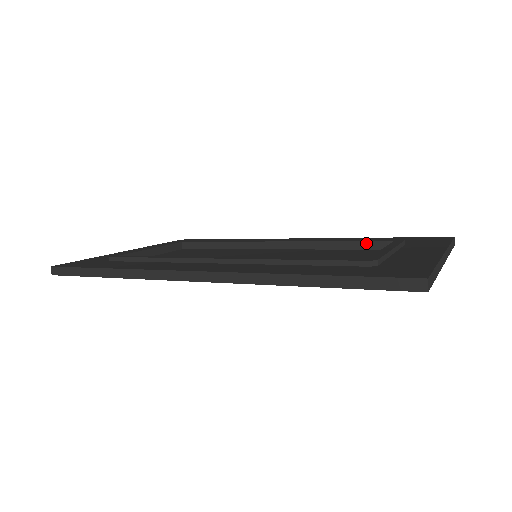
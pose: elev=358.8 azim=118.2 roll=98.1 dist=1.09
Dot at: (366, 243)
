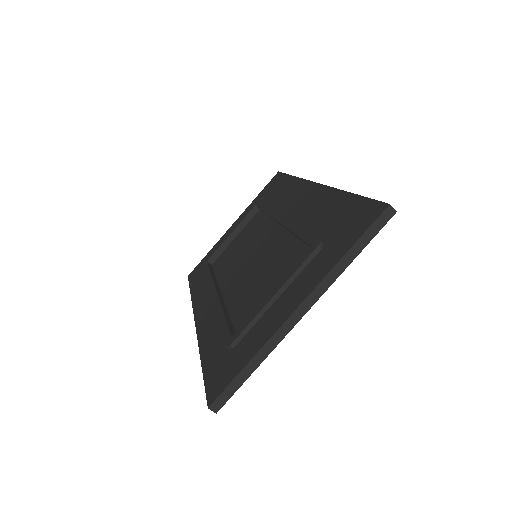
Dot at: occluded
